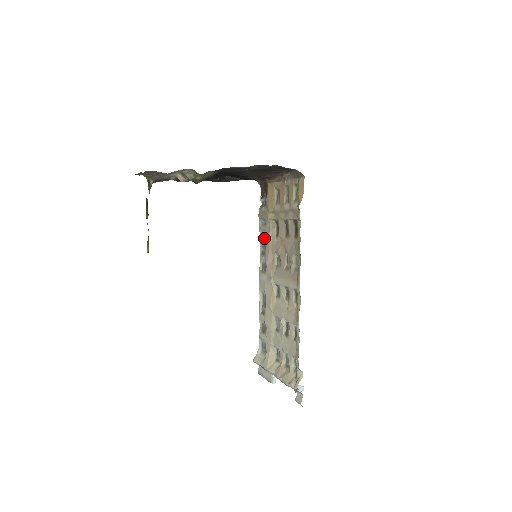
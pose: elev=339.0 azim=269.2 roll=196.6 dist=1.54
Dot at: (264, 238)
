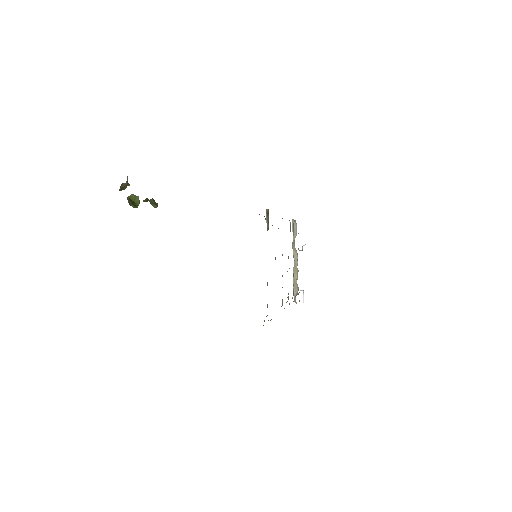
Dot at: occluded
